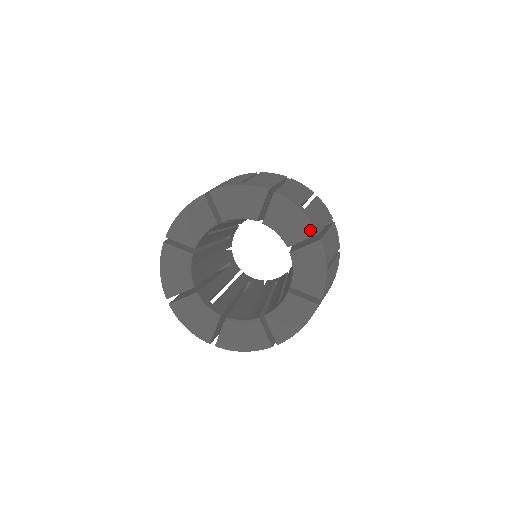
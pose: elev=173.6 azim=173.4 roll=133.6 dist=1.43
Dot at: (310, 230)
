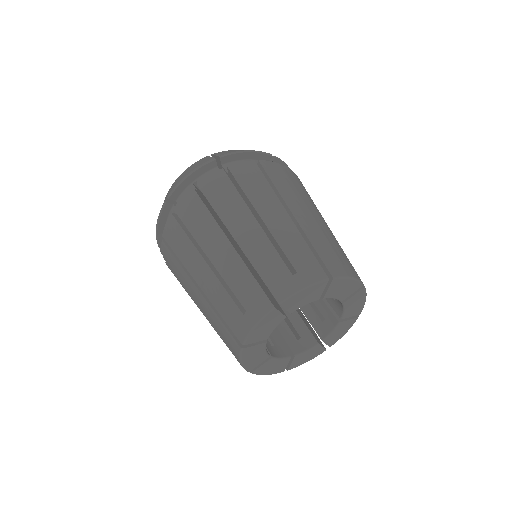
Dot at: (360, 311)
